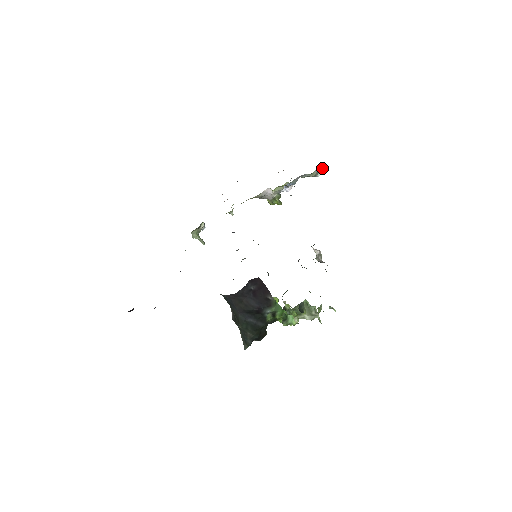
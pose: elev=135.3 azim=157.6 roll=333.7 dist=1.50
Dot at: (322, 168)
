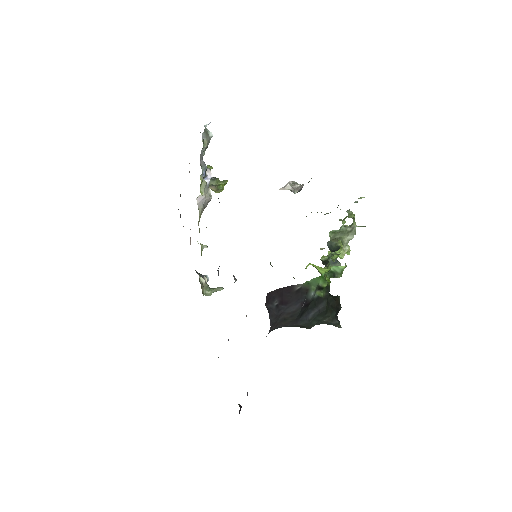
Dot at: occluded
